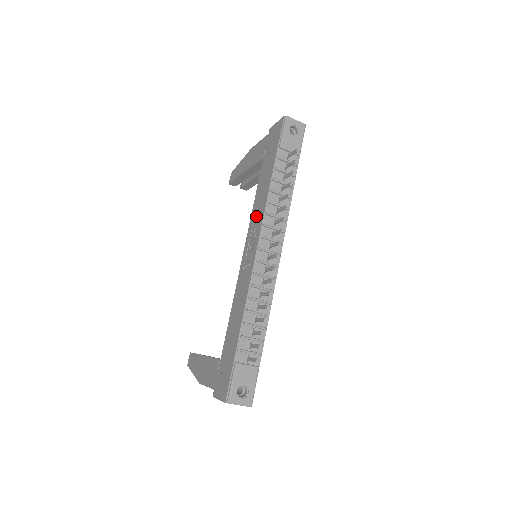
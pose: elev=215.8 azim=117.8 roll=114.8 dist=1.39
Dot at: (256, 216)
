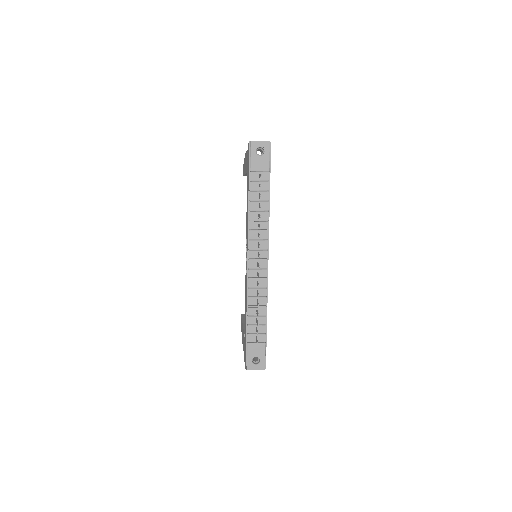
Dot at: occluded
